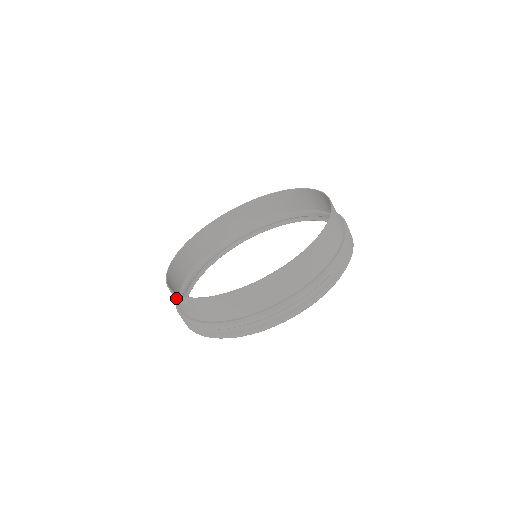
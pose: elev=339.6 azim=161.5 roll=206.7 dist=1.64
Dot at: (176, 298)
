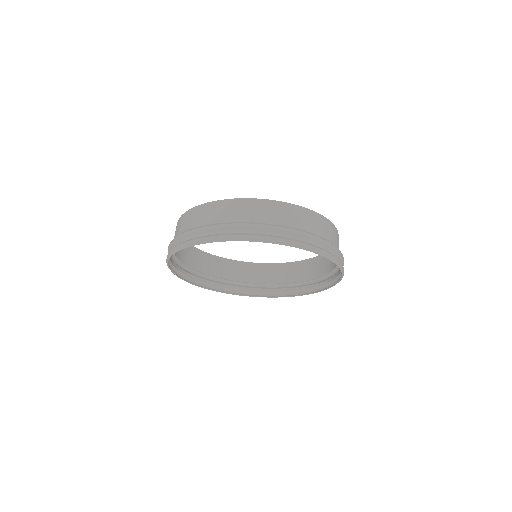
Dot at: (201, 209)
